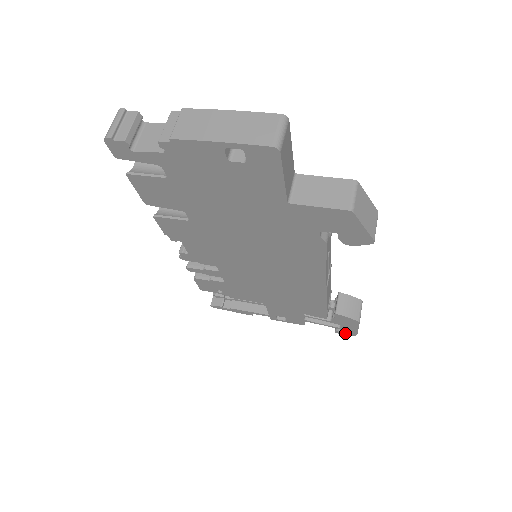
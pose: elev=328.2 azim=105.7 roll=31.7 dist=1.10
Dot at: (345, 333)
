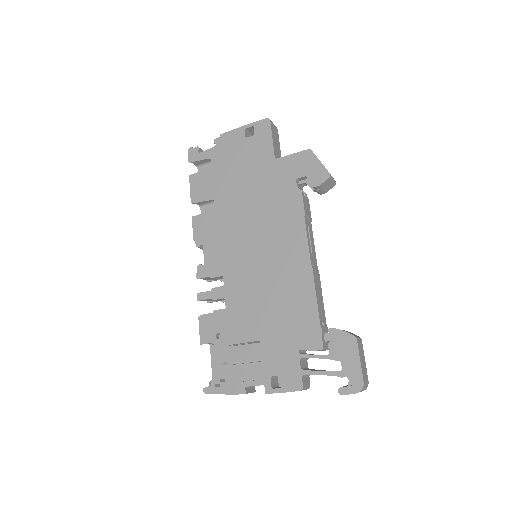
Dot at: (350, 388)
